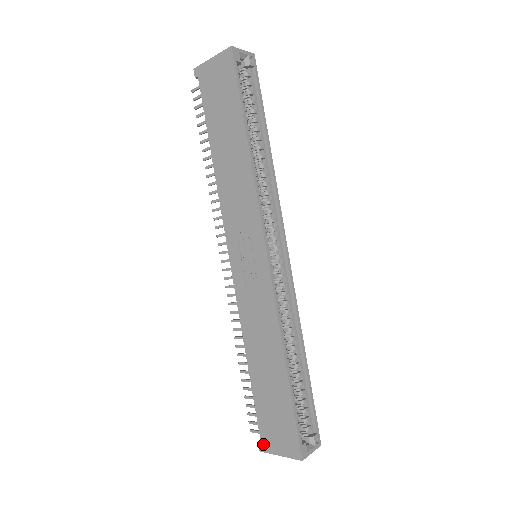
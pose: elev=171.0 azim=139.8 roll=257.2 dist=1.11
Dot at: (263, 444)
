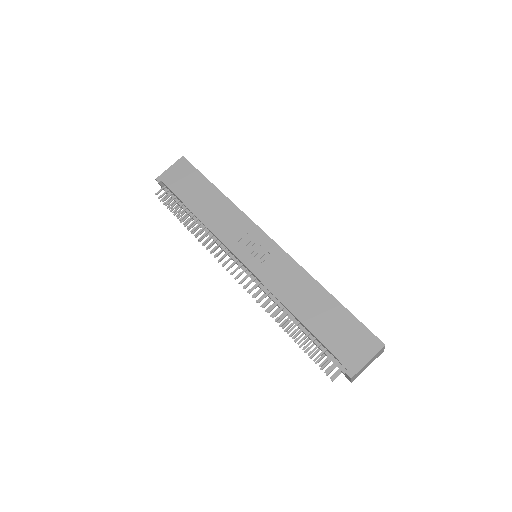
Dot at: (350, 368)
